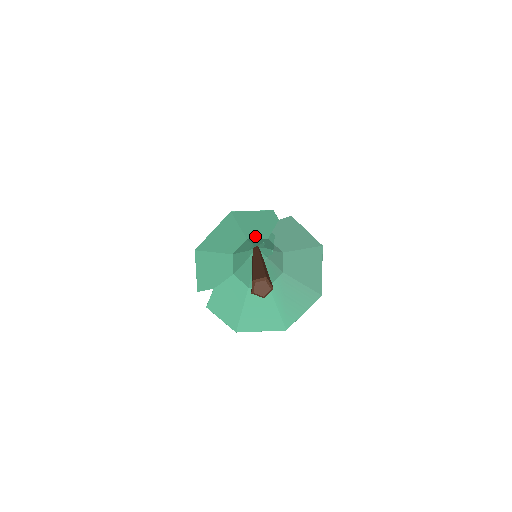
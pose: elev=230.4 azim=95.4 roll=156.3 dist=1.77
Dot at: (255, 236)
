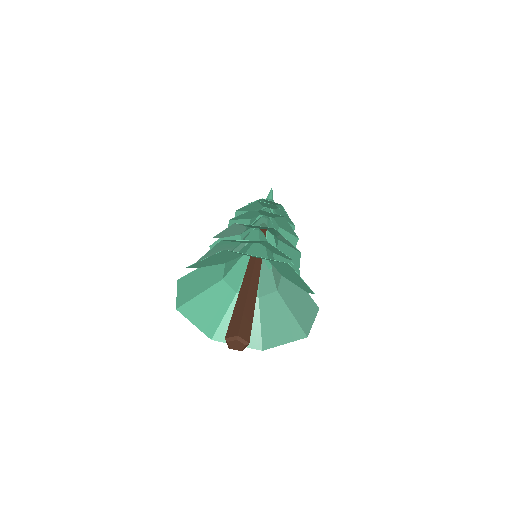
Dot at: (277, 267)
